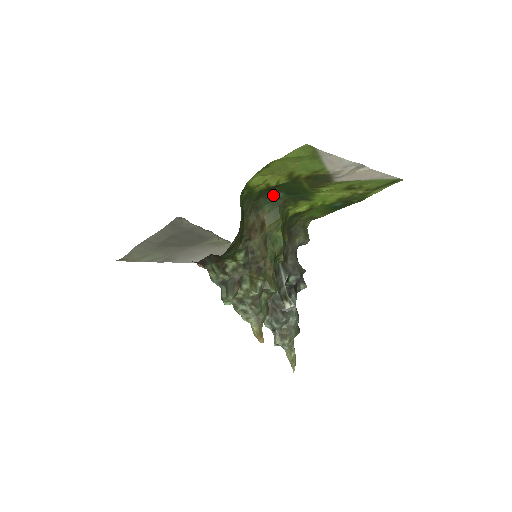
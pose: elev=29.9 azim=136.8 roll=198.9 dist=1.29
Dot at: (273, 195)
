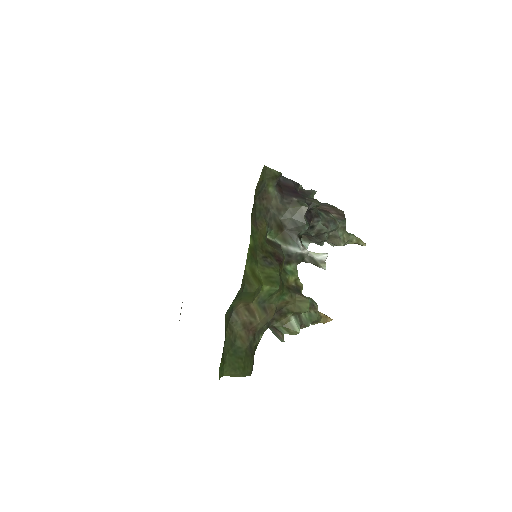
Dot at: occluded
